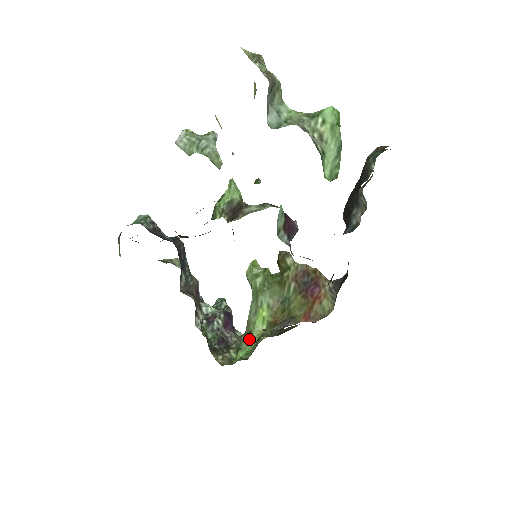
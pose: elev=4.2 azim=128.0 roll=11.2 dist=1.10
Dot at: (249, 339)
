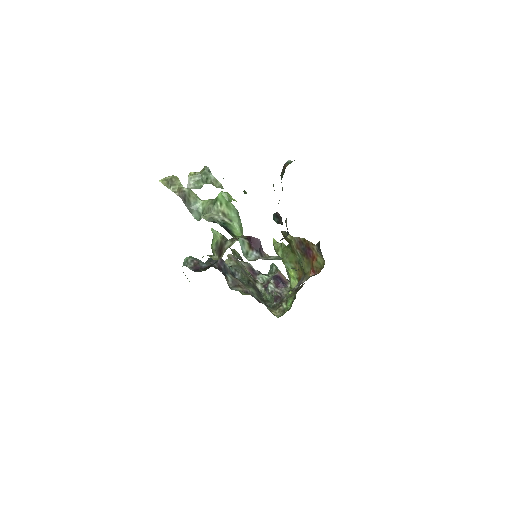
Dot at: (291, 292)
